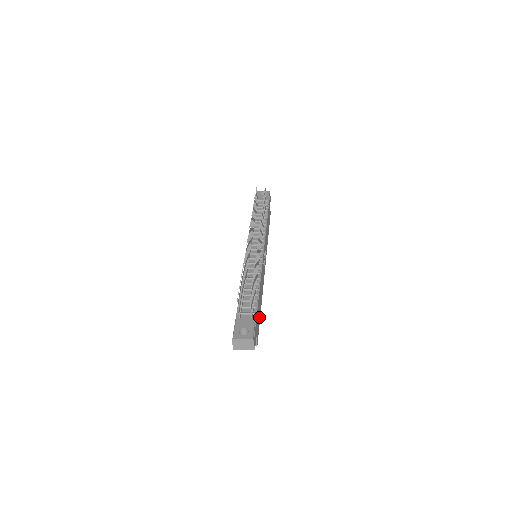
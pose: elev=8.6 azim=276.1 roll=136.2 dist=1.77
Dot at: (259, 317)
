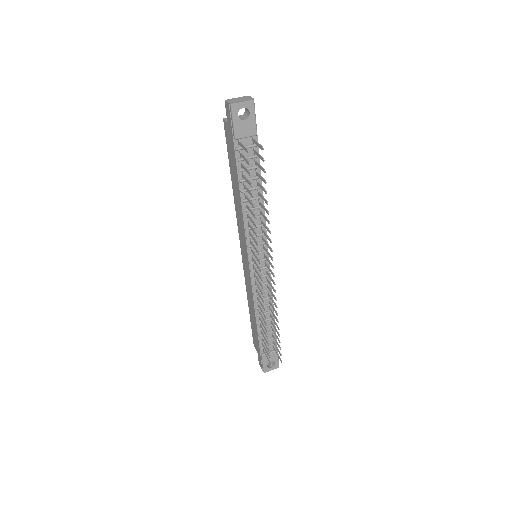
Dot at: occluded
